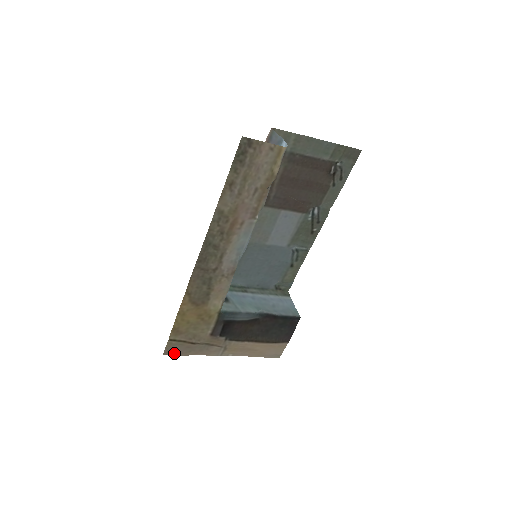
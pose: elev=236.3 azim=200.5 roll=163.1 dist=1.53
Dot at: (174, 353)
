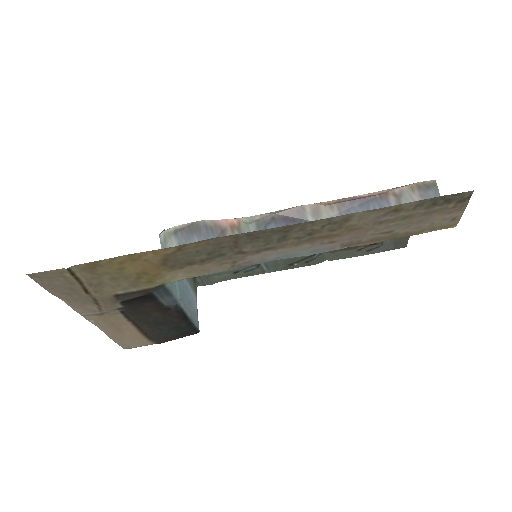
Dot at: (43, 282)
